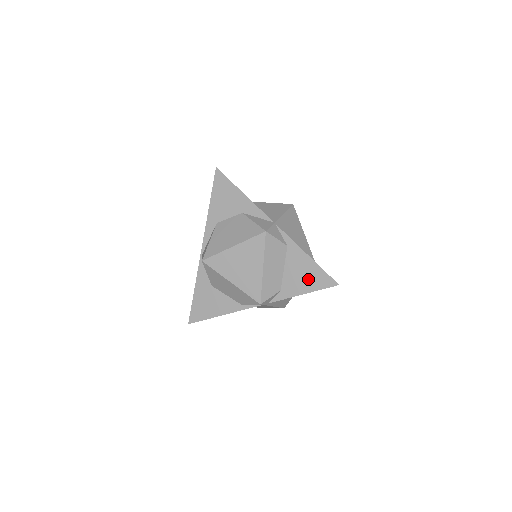
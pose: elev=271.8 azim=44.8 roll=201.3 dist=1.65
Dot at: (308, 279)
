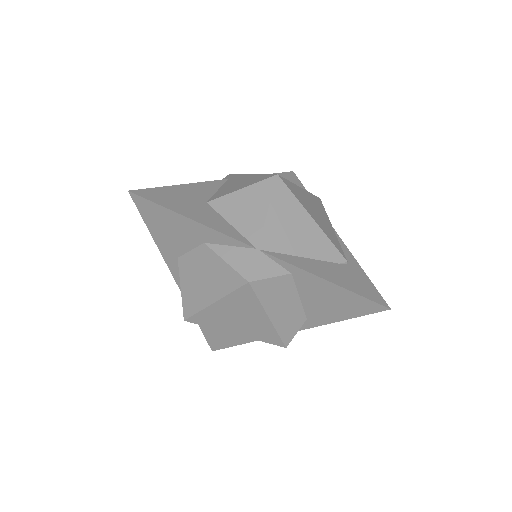
Dot at: (340, 306)
